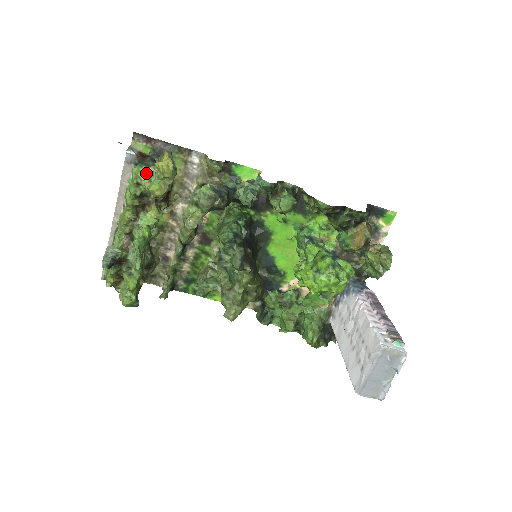
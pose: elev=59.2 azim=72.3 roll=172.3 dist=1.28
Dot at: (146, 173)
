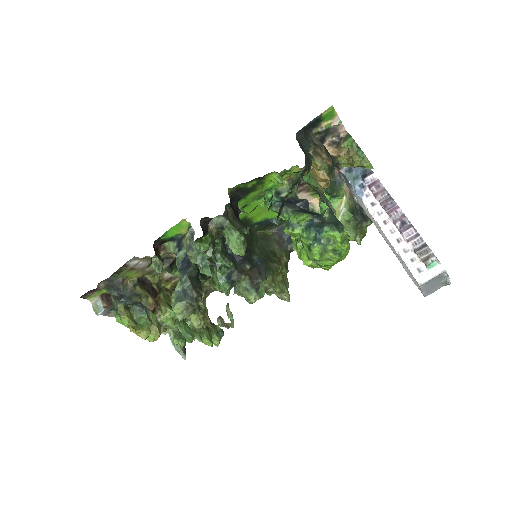
Dot at: occluded
